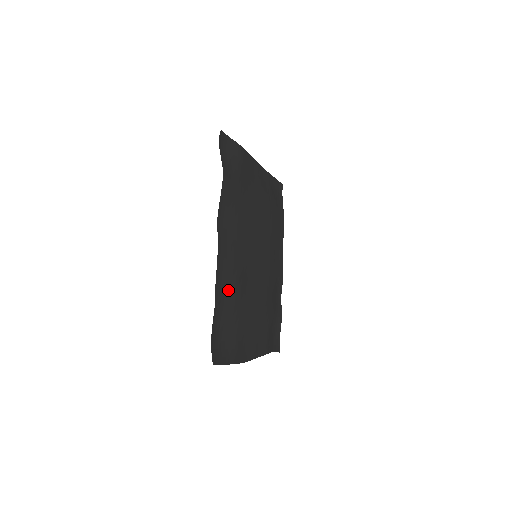
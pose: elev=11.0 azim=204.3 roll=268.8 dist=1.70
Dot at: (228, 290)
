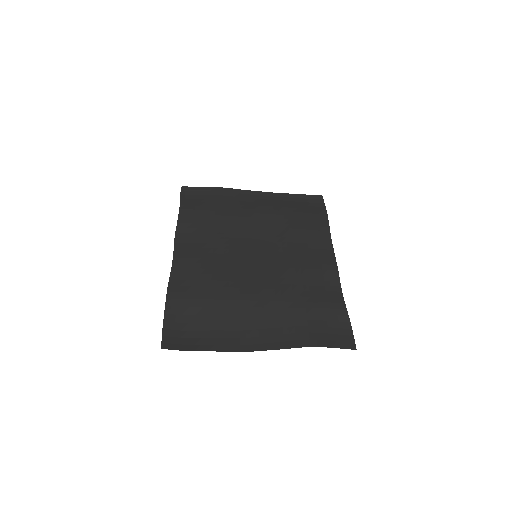
Dot at: (192, 286)
